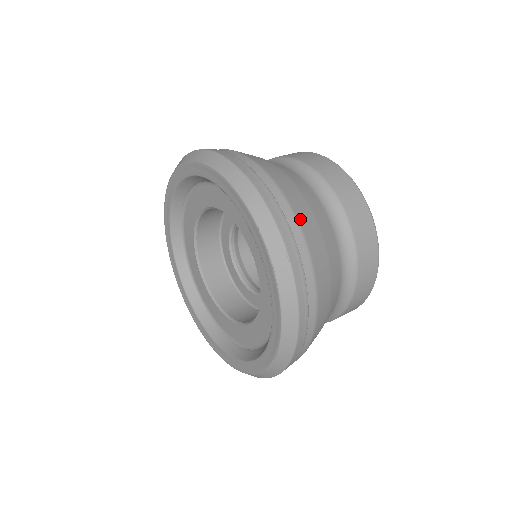
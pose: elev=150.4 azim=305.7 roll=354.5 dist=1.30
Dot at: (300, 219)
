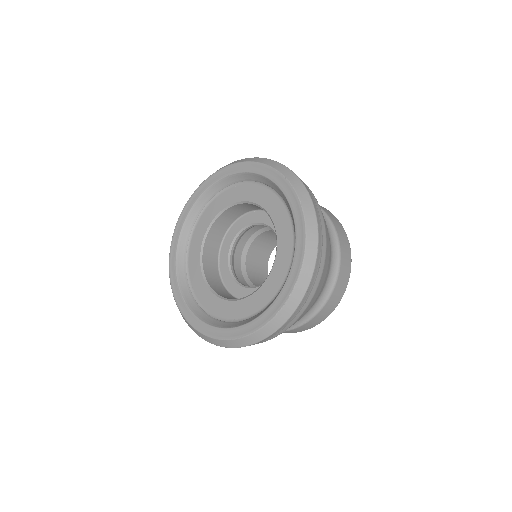
Dot at: occluded
